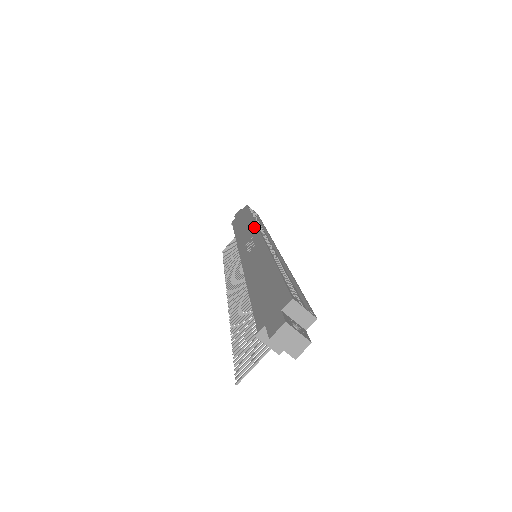
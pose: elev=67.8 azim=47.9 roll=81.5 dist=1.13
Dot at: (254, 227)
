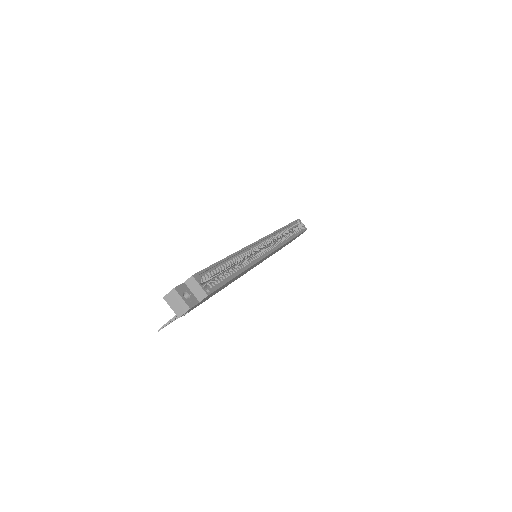
Dot at: occluded
